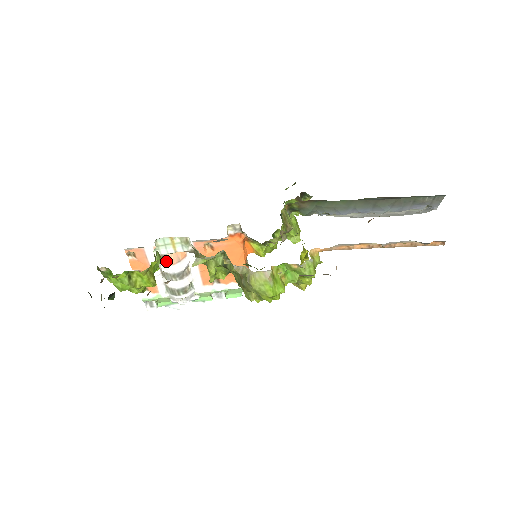
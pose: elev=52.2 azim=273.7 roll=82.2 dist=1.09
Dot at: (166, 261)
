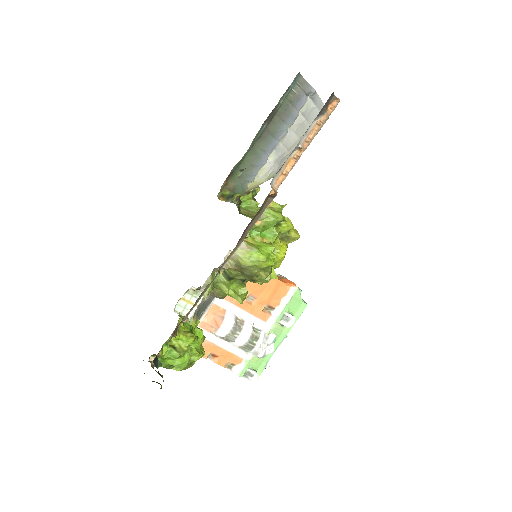
Dot at: (215, 327)
